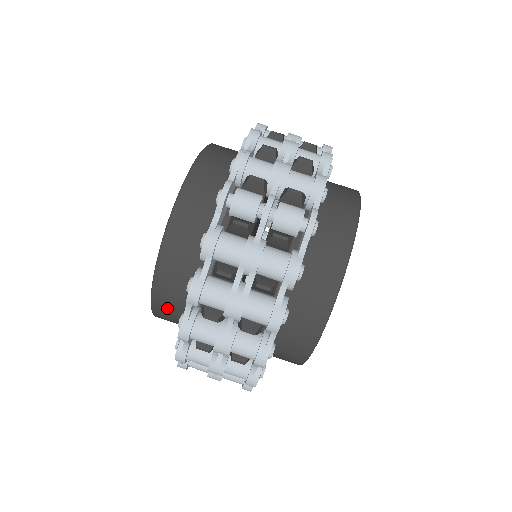
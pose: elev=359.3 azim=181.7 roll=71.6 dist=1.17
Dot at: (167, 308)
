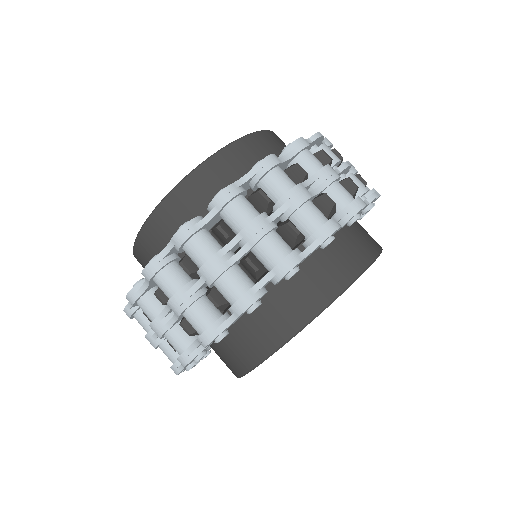
Dot at: (190, 198)
